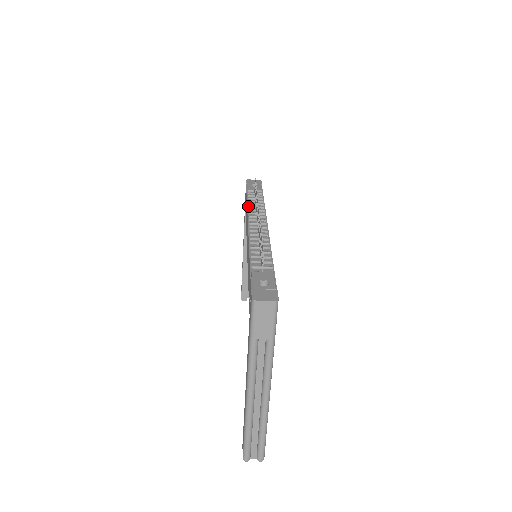
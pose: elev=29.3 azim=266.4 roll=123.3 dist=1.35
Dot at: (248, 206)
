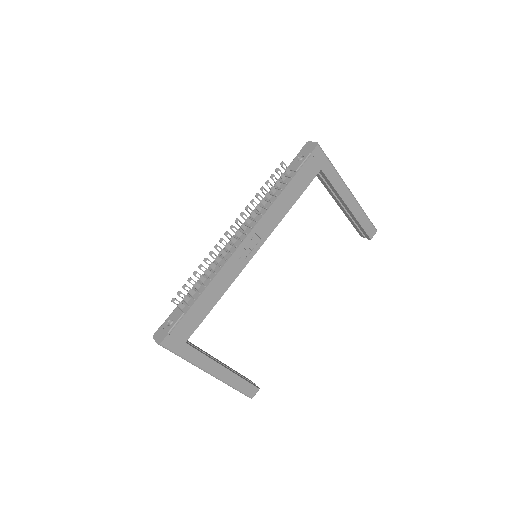
Dot at: occluded
